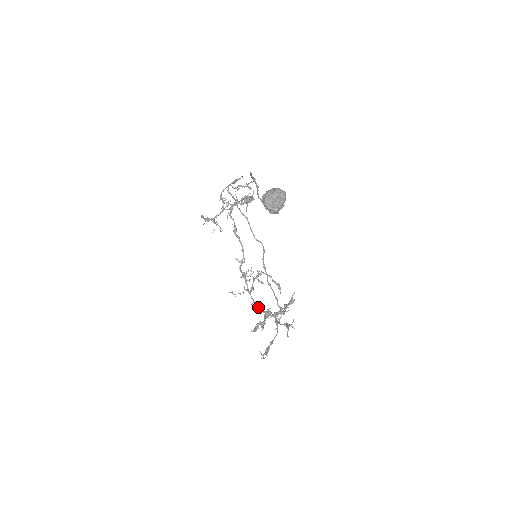
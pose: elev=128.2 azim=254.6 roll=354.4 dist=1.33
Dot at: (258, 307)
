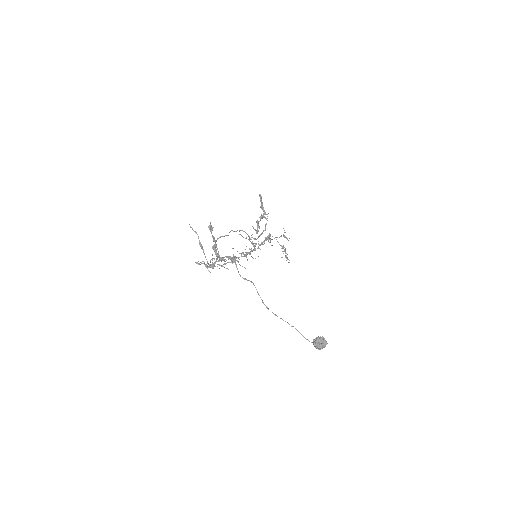
Dot at: occluded
